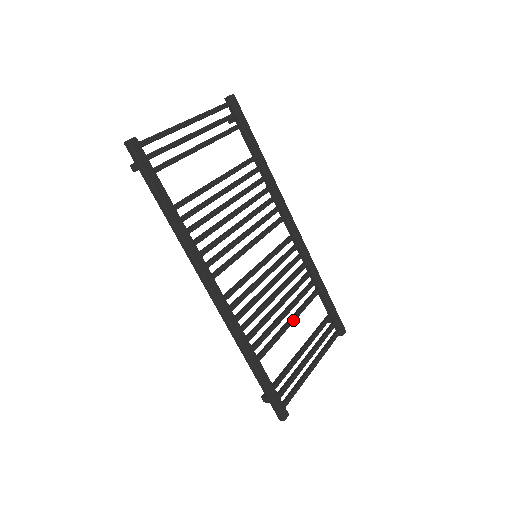
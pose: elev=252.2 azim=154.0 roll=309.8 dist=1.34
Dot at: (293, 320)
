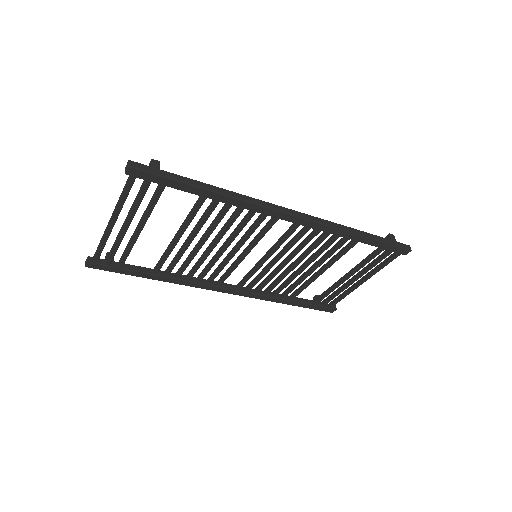
Dot at: (323, 271)
